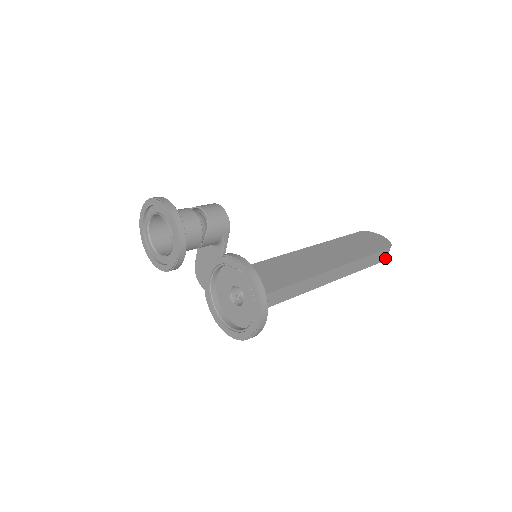
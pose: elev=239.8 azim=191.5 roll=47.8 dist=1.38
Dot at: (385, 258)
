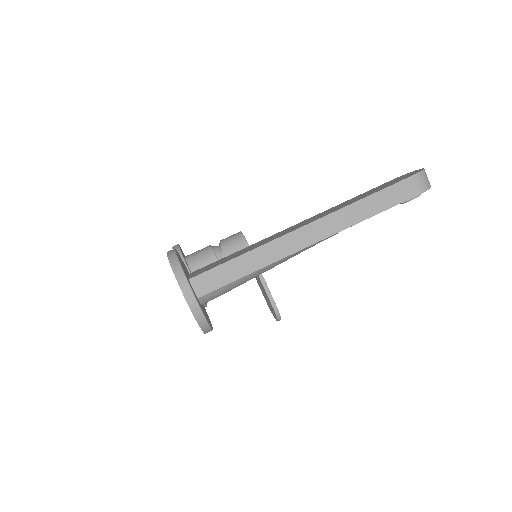
Dot at: (420, 190)
